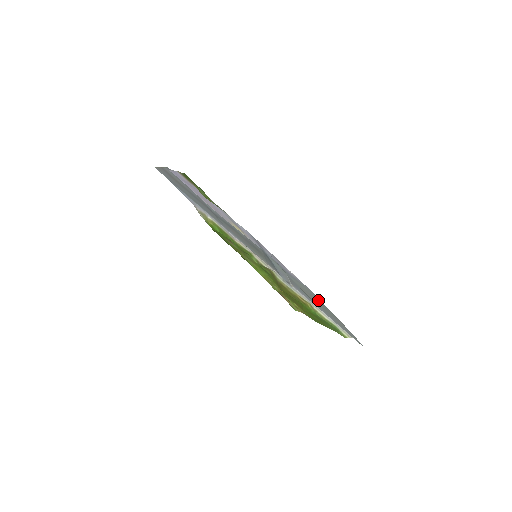
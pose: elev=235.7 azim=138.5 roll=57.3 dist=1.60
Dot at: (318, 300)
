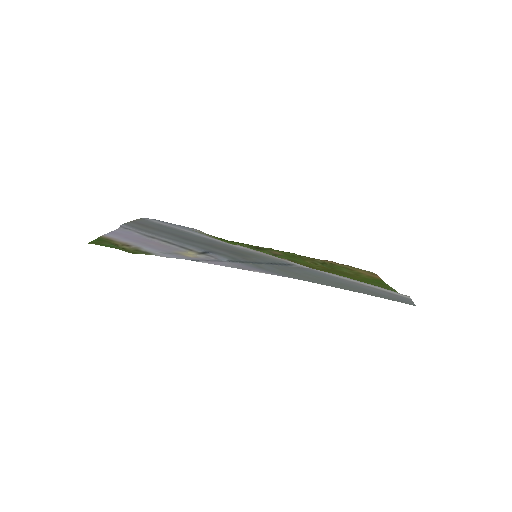
Dot at: (319, 282)
